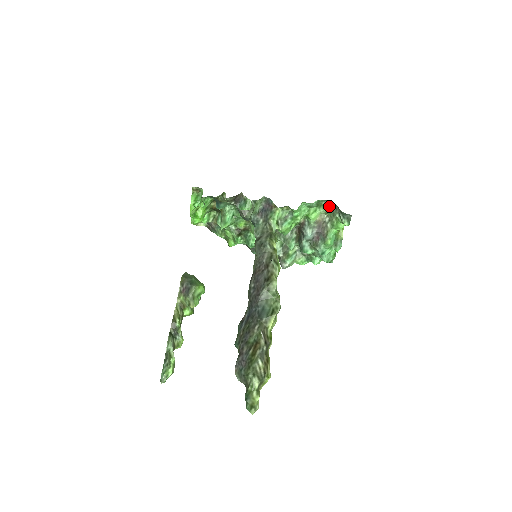
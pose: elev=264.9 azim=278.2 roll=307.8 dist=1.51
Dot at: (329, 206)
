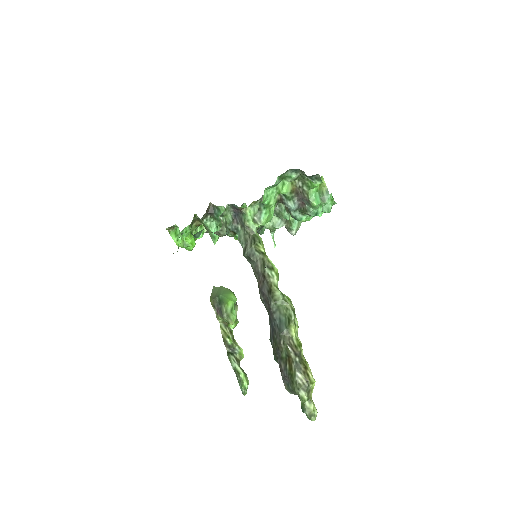
Dot at: (293, 173)
